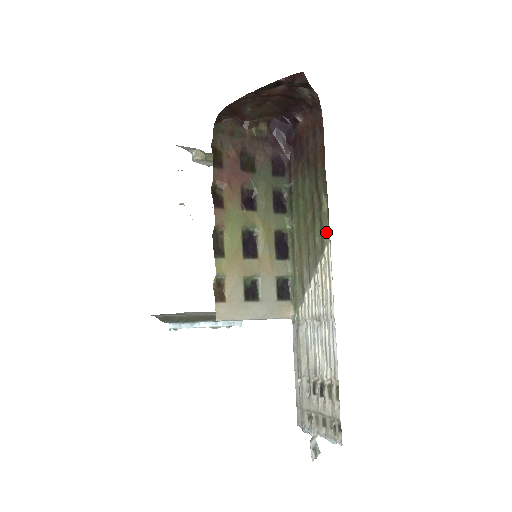
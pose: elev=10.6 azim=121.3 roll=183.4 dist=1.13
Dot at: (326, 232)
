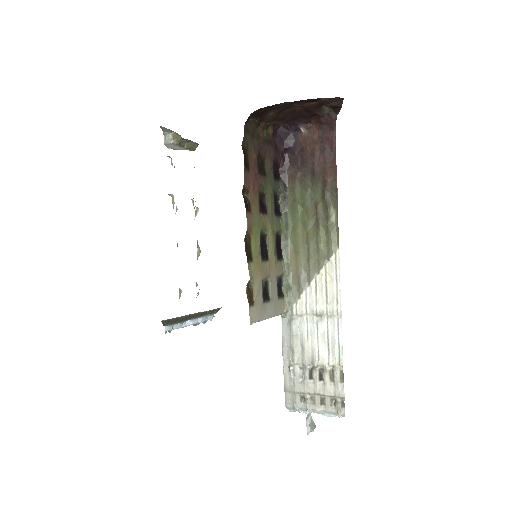
Dot at: (334, 241)
